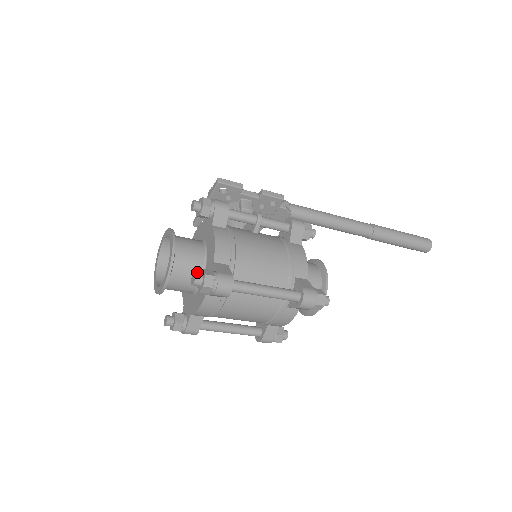
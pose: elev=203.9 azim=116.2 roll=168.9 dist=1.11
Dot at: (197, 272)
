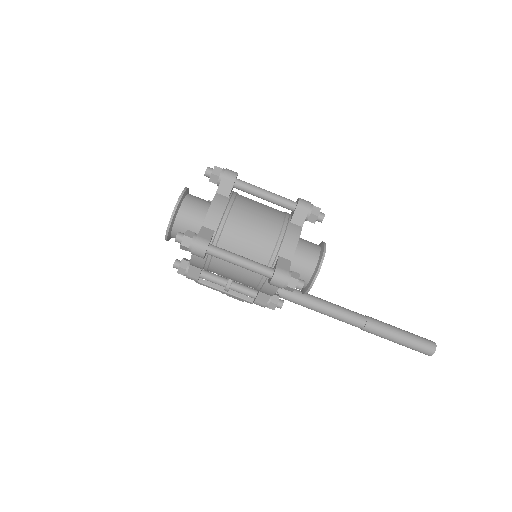
Dot at: (207, 202)
